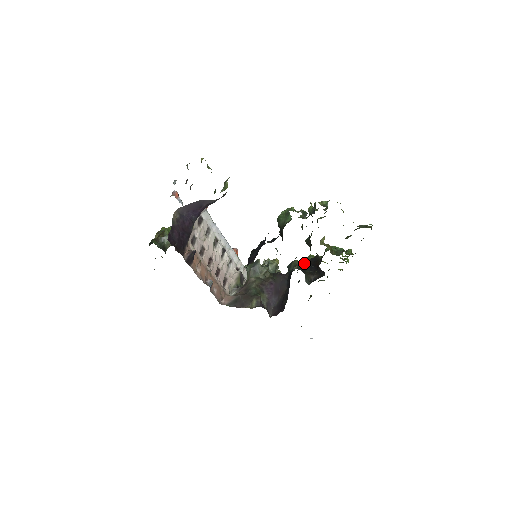
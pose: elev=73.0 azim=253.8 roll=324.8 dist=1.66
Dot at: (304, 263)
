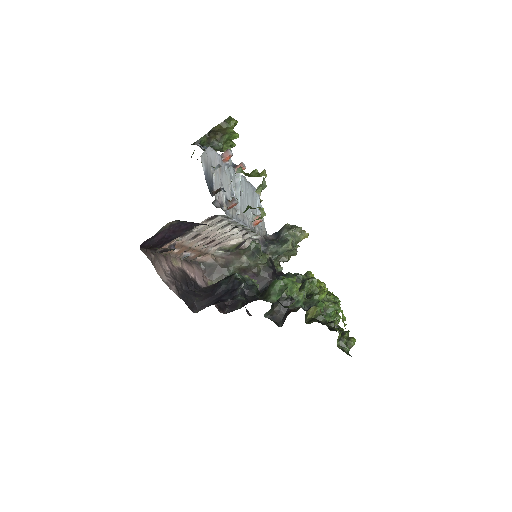
Dot at: (306, 278)
